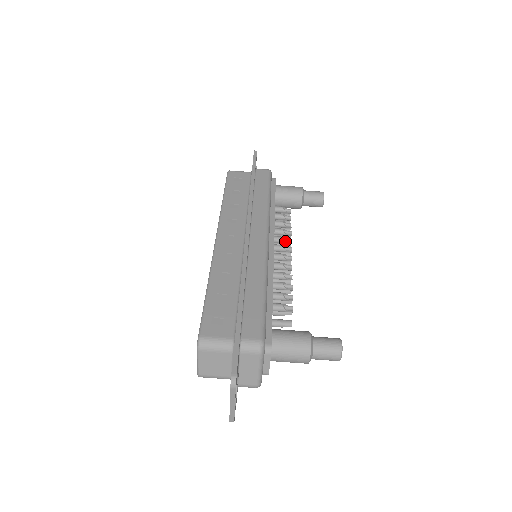
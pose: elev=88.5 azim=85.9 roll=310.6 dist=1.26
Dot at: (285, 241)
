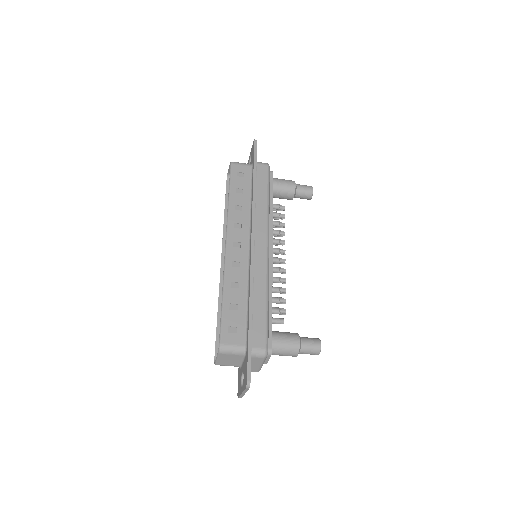
Dot at: (280, 243)
